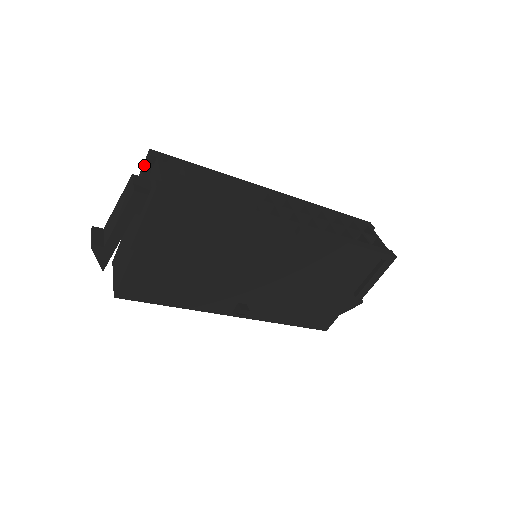
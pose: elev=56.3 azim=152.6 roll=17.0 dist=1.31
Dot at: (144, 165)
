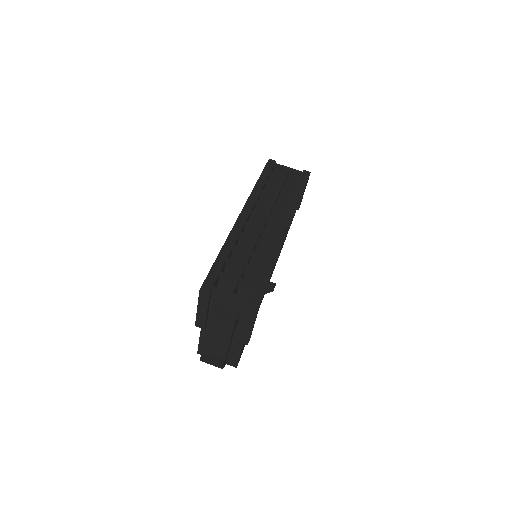
Dot at: (202, 300)
